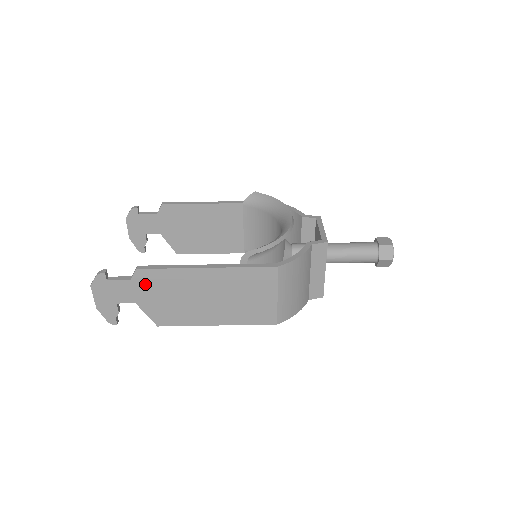
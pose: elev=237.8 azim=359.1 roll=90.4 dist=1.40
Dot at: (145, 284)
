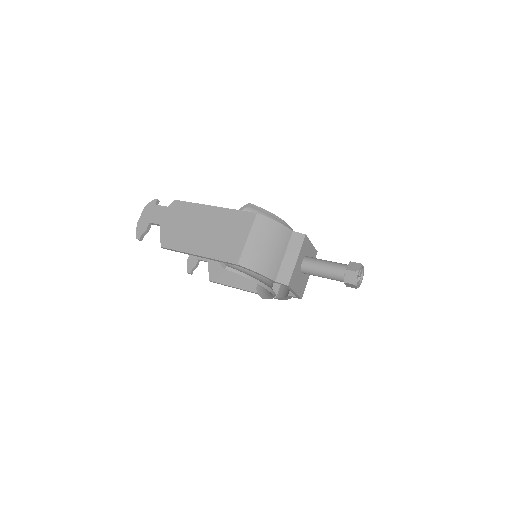
Dot at: (173, 211)
